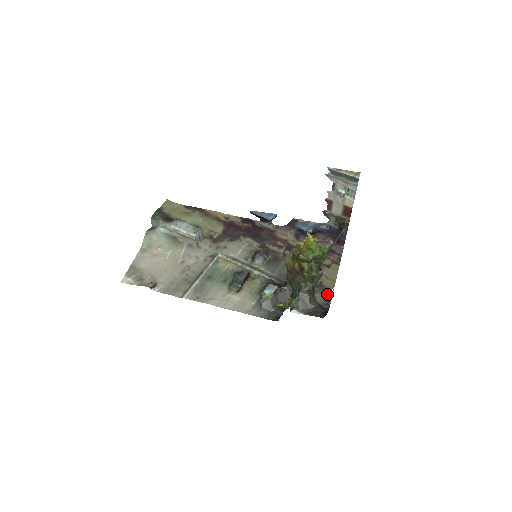
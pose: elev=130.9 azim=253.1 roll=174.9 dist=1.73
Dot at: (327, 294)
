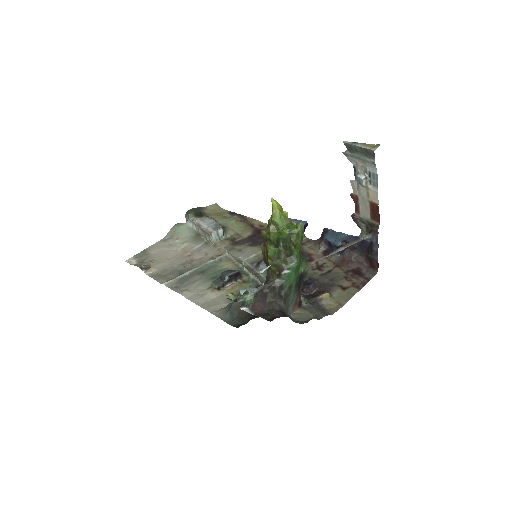
Dot at: (318, 314)
